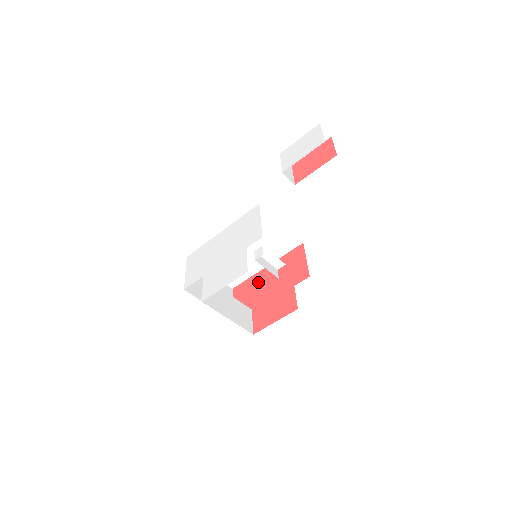
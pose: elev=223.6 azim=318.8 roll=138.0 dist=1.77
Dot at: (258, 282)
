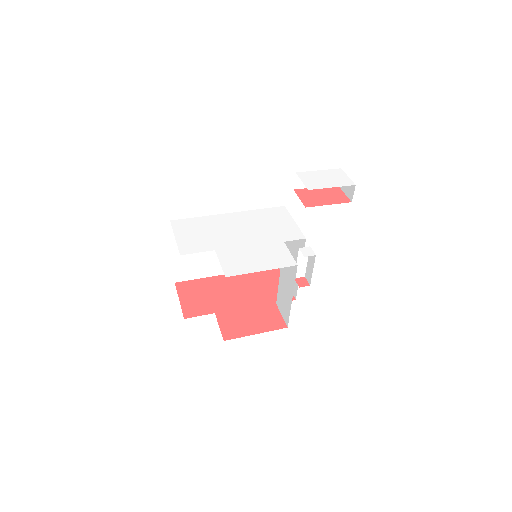
Dot at: (219, 286)
